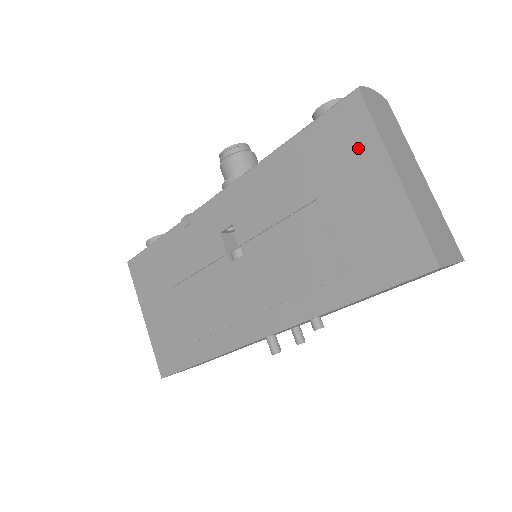
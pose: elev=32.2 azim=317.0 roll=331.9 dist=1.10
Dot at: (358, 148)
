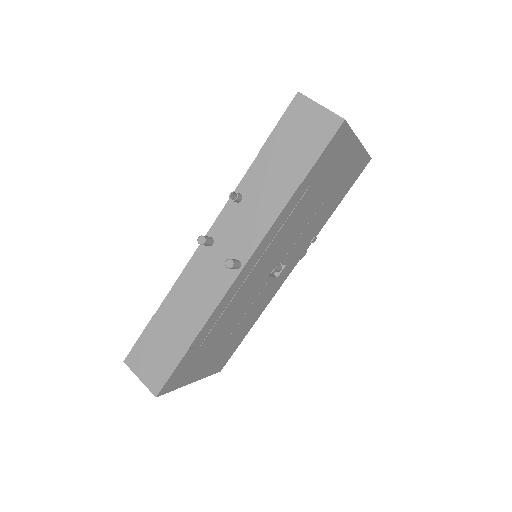
Dot at: occluded
